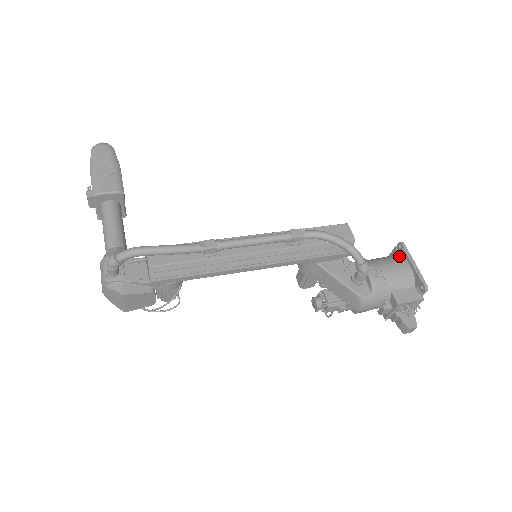
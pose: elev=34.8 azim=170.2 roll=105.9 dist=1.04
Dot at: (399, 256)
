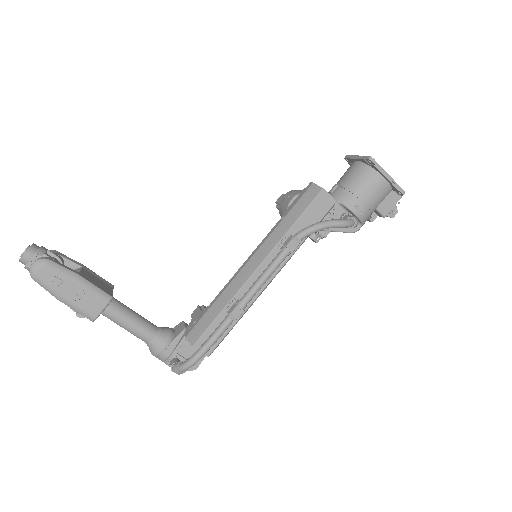
Dot at: (371, 170)
